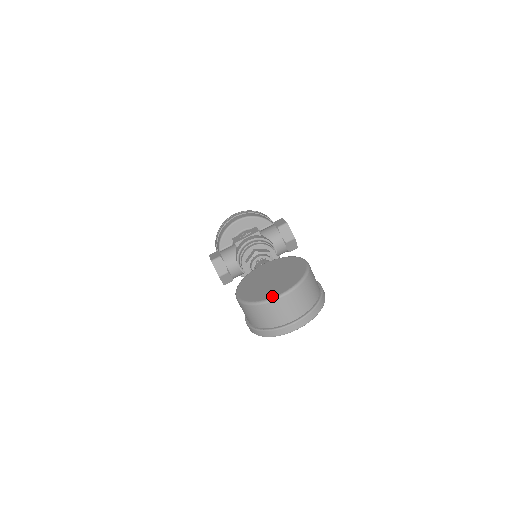
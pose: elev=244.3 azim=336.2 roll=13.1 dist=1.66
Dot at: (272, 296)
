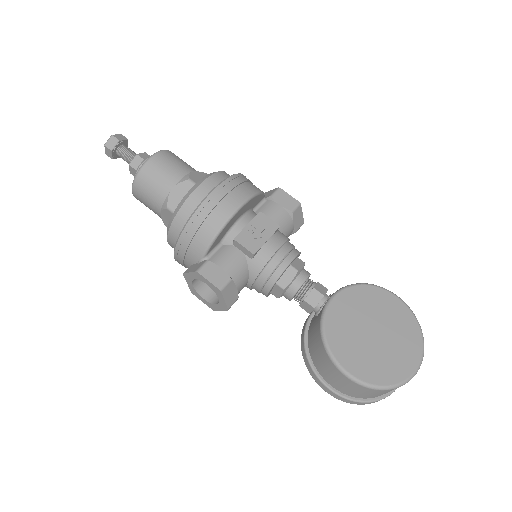
Dot at: (411, 372)
